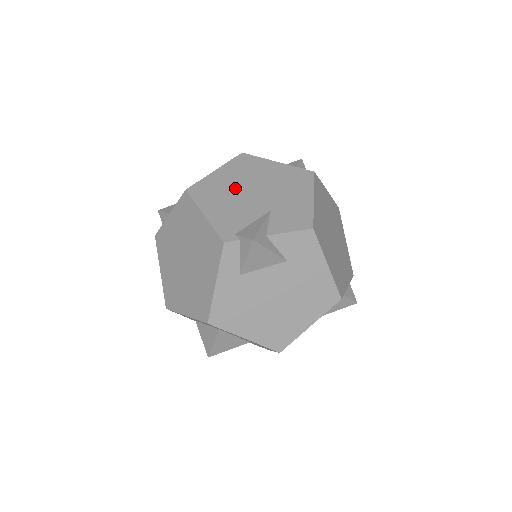
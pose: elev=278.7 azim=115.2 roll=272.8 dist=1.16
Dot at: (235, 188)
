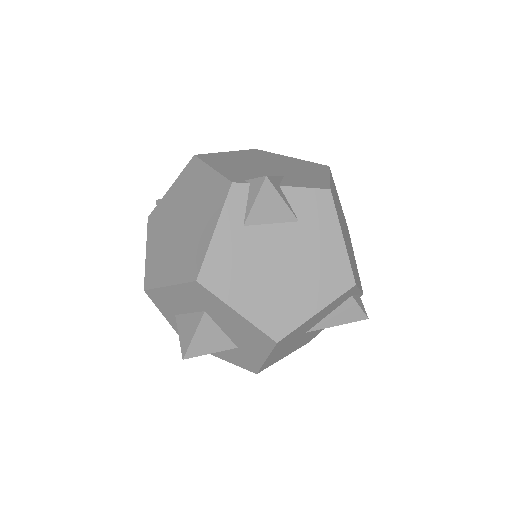
Dot at: (247, 161)
